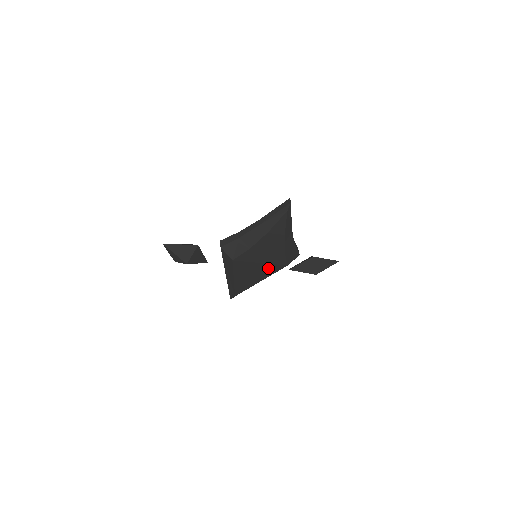
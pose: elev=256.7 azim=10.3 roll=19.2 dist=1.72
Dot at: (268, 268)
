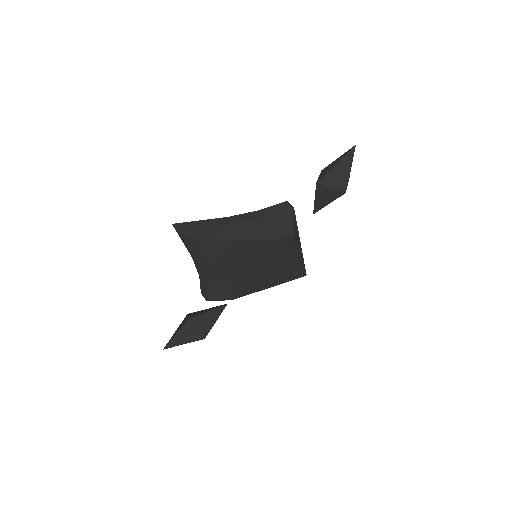
Dot at: (280, 257)
